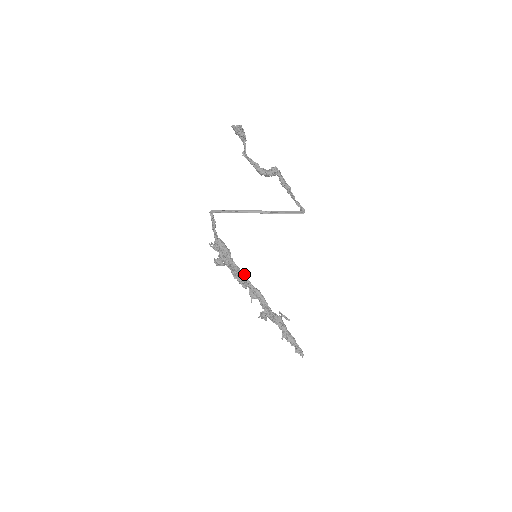
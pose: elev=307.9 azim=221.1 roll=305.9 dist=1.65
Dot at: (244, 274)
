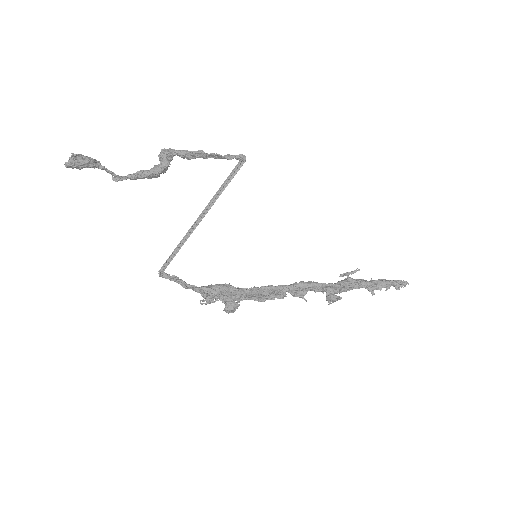
Dot at: (267, 286)
